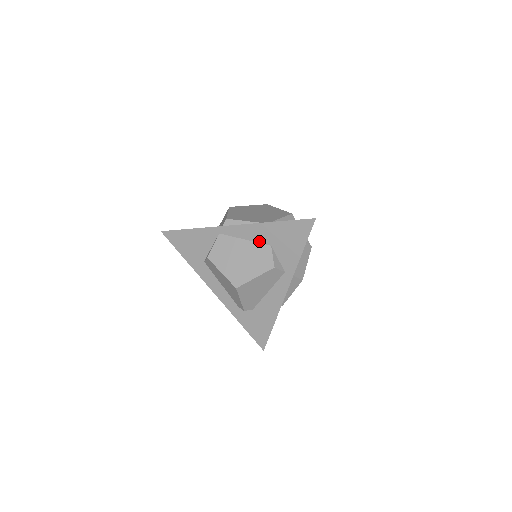
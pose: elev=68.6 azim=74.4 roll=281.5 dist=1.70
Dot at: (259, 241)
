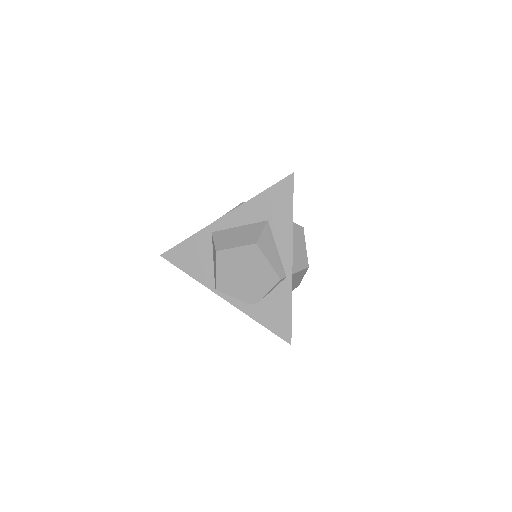
Dot at: occluded
